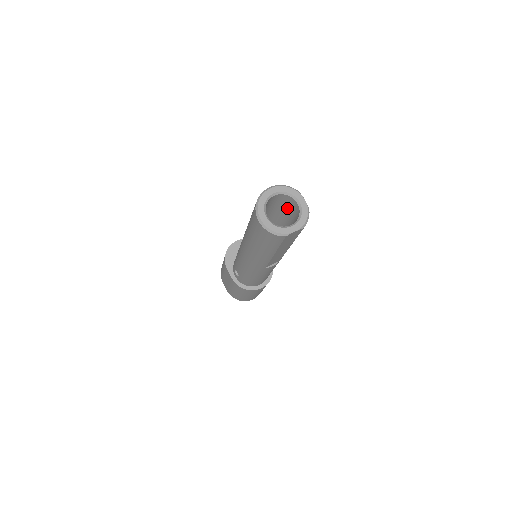
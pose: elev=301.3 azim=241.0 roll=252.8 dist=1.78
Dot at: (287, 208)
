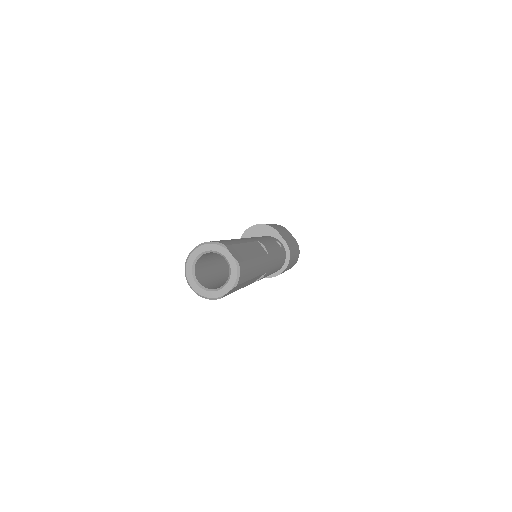
Dot at: occluded
